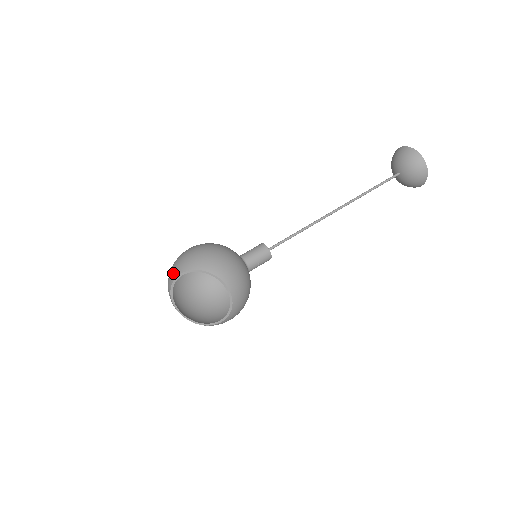
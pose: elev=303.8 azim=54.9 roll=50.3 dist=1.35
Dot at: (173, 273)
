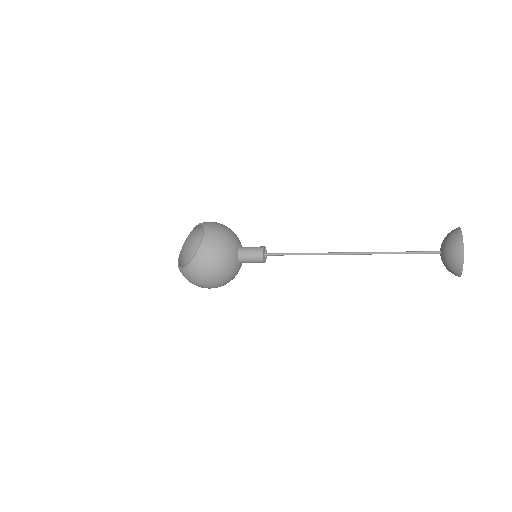
Dot at: (193, 234)
